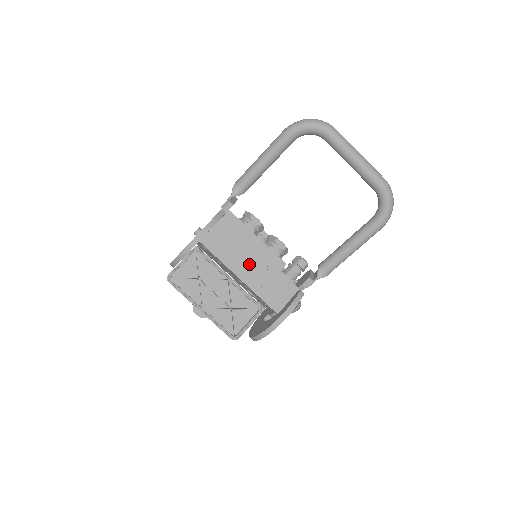
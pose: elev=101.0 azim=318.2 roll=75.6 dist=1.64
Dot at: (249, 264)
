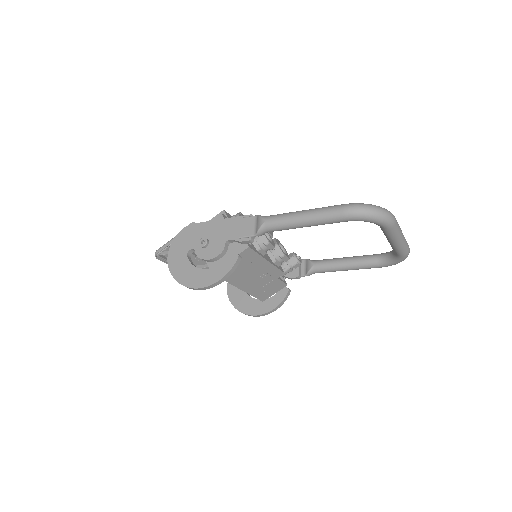
Dot at: (252, 279)
